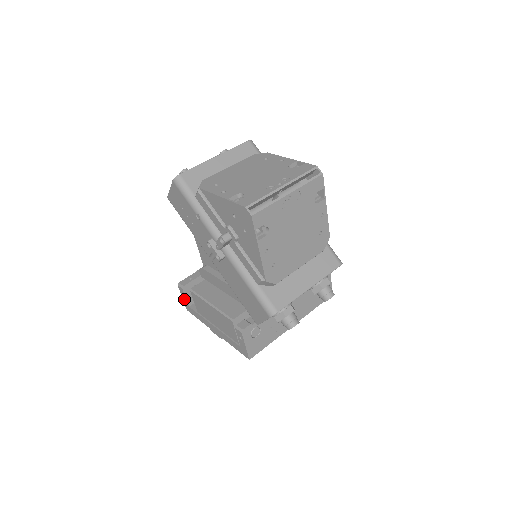
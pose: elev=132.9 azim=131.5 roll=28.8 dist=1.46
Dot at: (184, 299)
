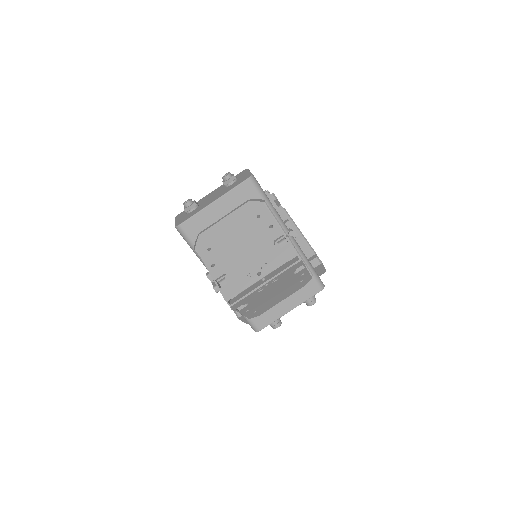
Dot at: occluded
